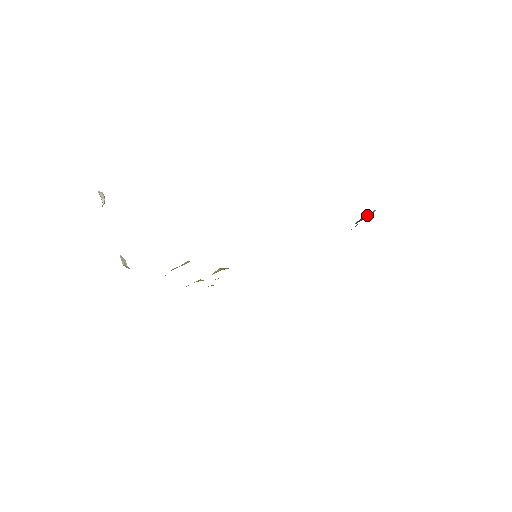
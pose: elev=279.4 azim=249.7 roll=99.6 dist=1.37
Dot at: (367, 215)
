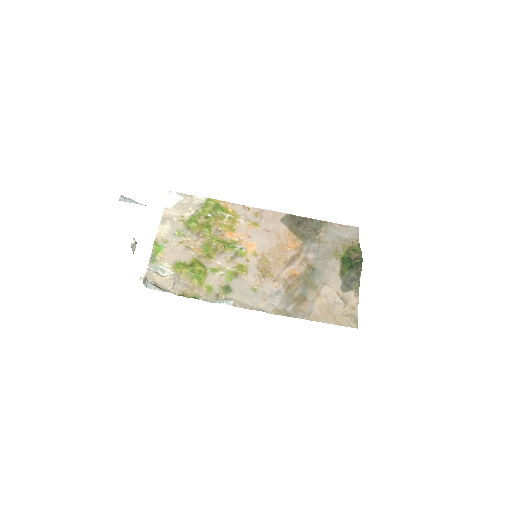
Dot at: (356, 276)
